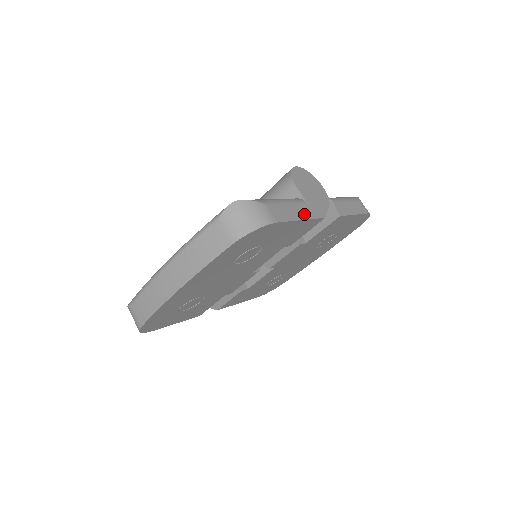
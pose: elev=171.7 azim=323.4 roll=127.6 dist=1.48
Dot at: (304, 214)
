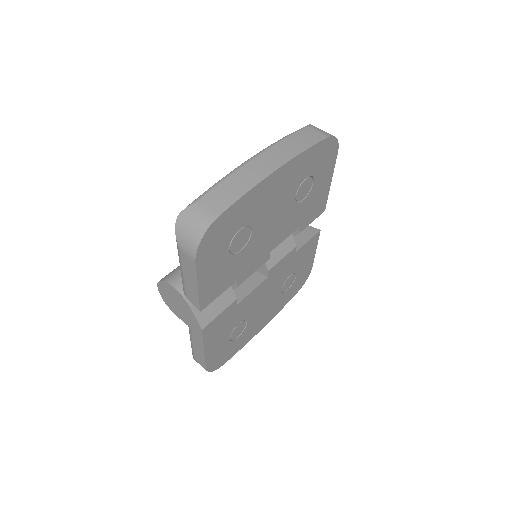
Dot at: occluded
